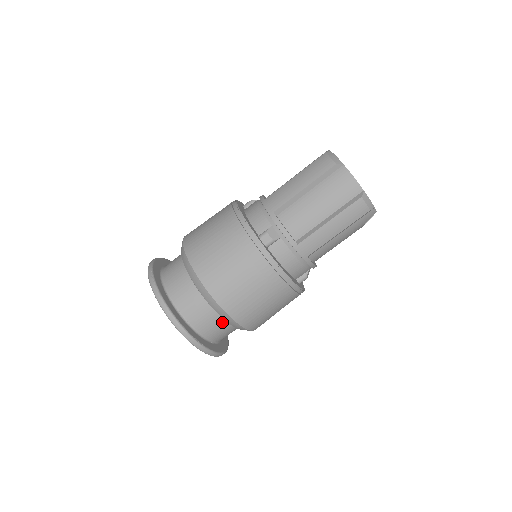
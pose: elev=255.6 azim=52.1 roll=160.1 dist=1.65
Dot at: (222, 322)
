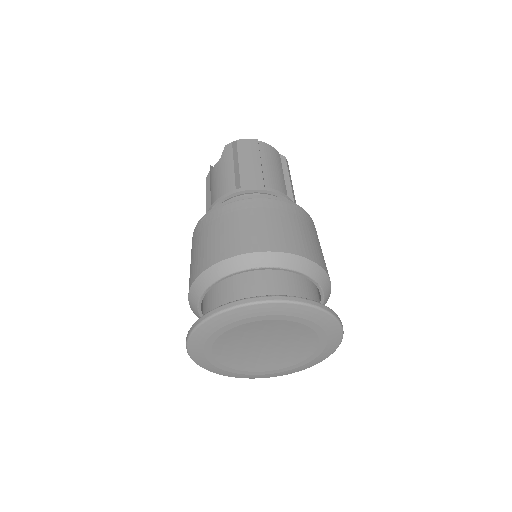
Dot at: occluded
